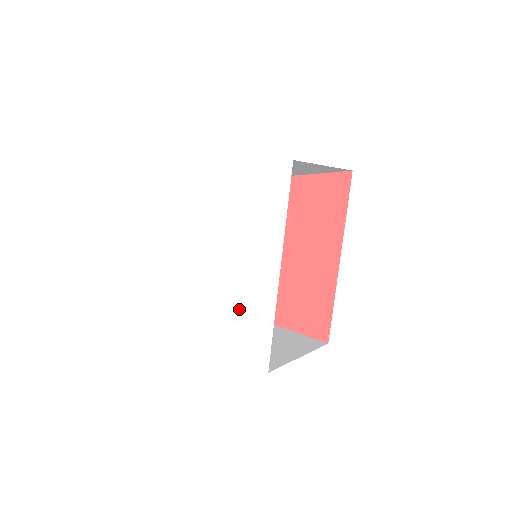
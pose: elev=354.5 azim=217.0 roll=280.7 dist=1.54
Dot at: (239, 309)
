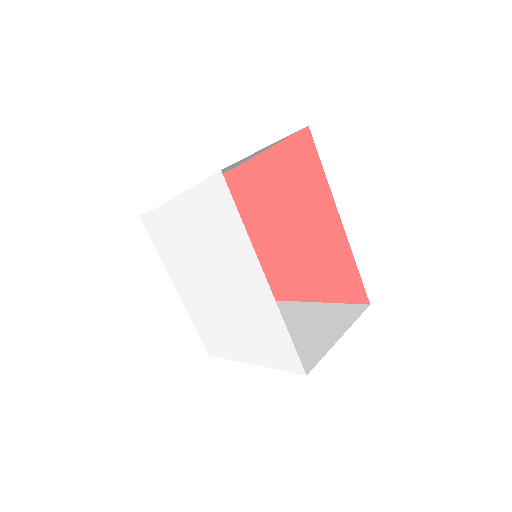
Dot at: (254, 324)
